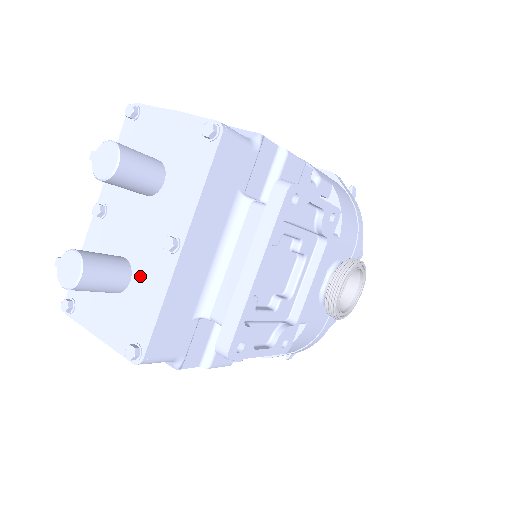
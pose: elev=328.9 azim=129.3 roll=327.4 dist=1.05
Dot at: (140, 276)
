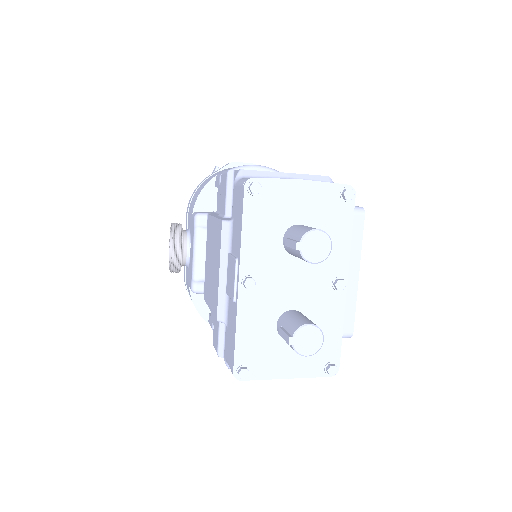
Dot at: (315, 317)
